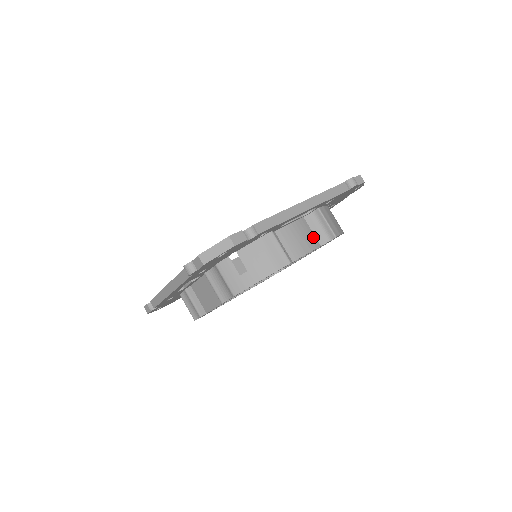
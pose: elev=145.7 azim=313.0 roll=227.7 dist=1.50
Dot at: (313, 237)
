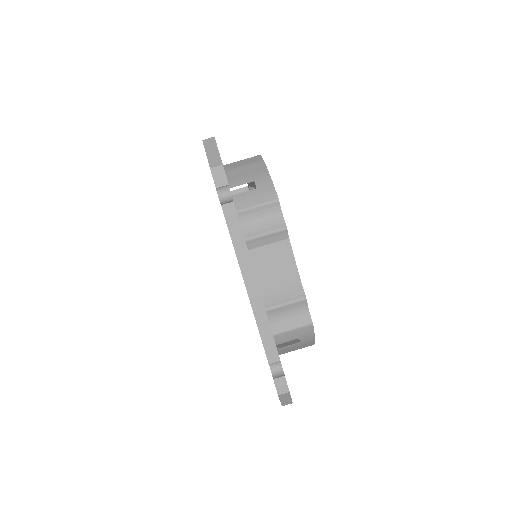
Dot at: occluded
